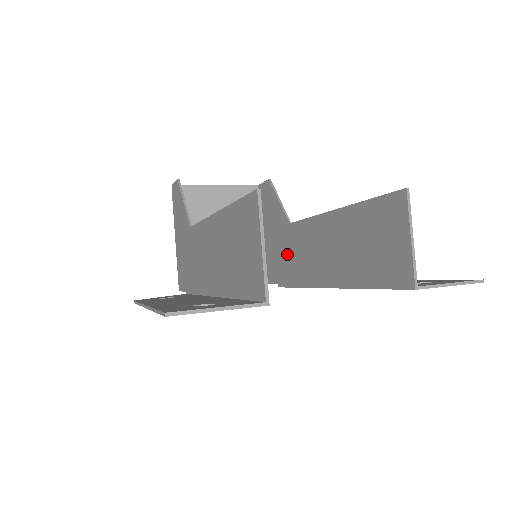
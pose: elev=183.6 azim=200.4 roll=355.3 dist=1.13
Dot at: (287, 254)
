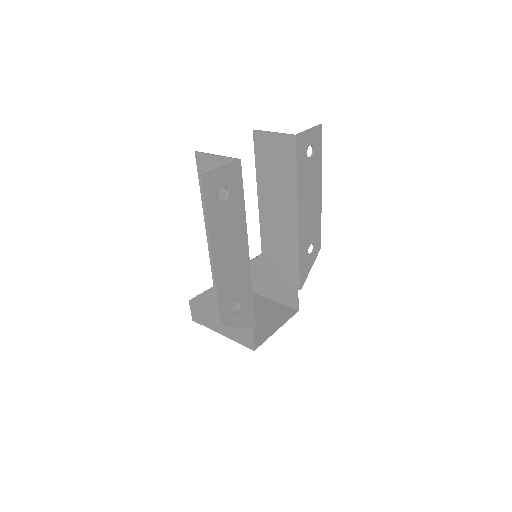
Dot at: (279, 266)
